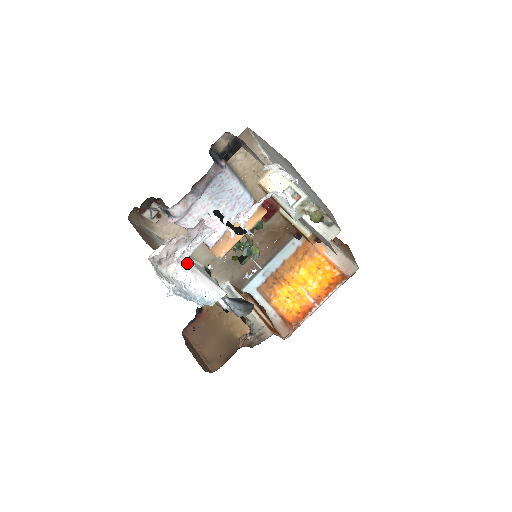
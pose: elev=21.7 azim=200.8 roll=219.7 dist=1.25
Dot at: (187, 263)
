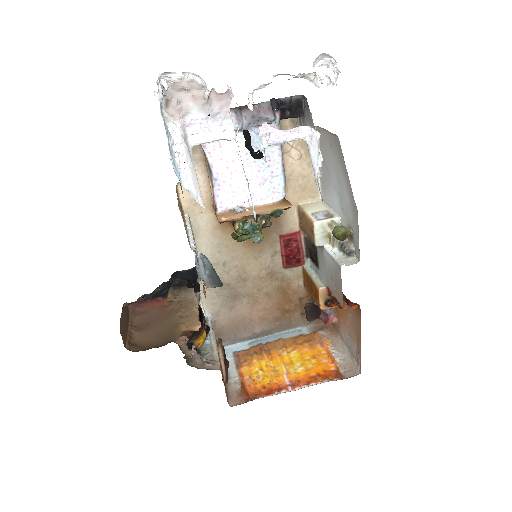
Dot at: (189, 146)
